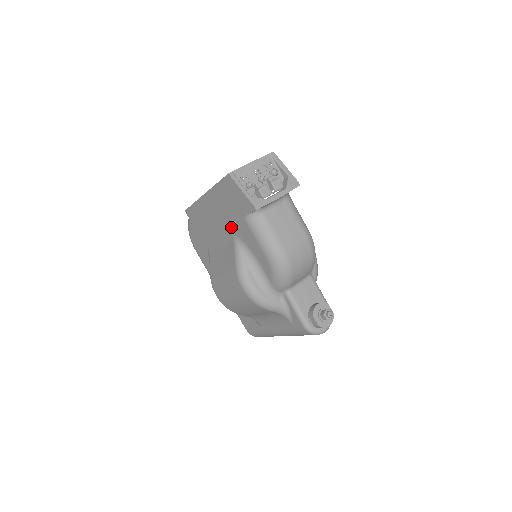
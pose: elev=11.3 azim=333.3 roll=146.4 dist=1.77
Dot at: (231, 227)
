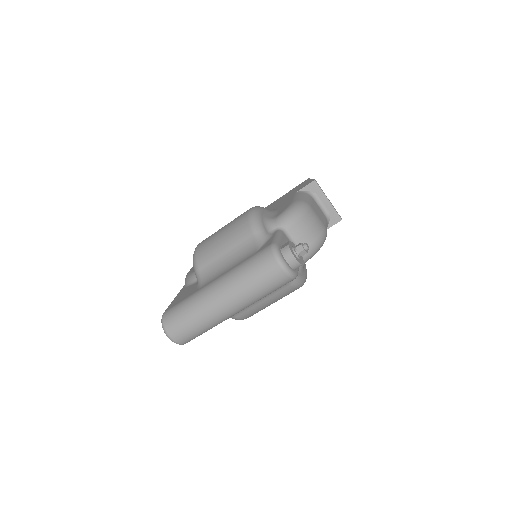
Dot at: (273, 208)
